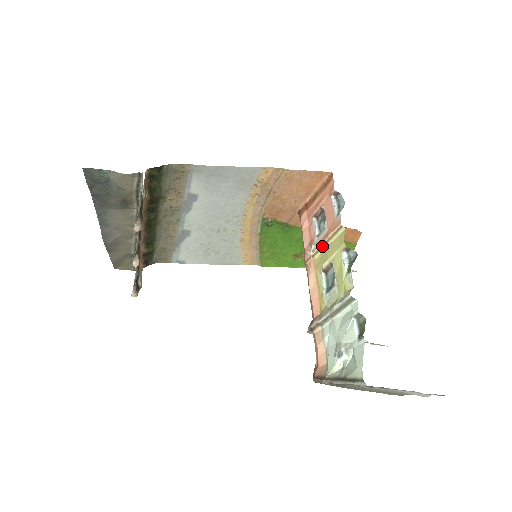
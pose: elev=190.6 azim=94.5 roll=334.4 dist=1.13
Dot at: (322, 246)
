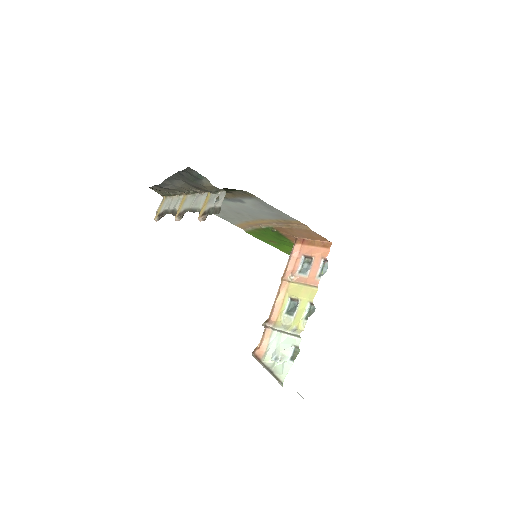
Dot at: (299, 283)
